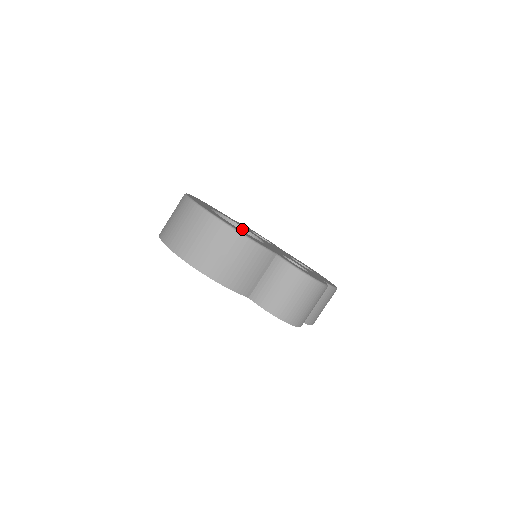
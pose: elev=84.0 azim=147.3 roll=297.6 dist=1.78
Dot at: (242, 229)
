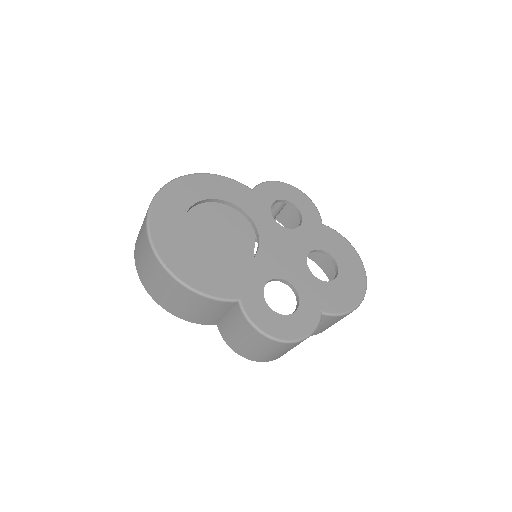
Dot at: (247, 216)
